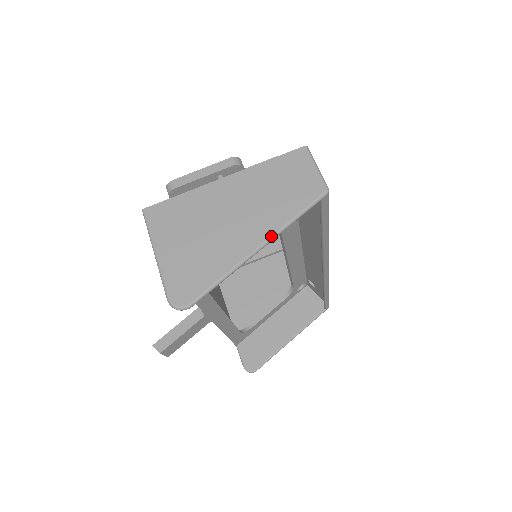
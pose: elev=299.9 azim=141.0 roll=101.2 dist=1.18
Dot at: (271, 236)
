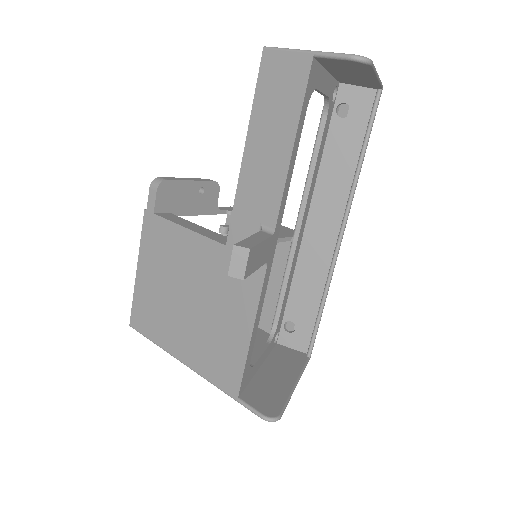
Dot at: occluded
